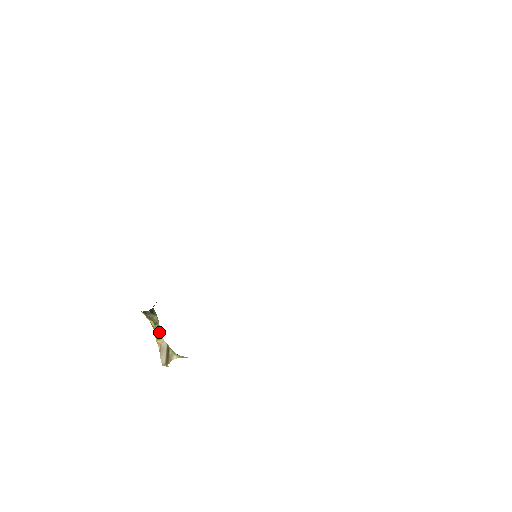
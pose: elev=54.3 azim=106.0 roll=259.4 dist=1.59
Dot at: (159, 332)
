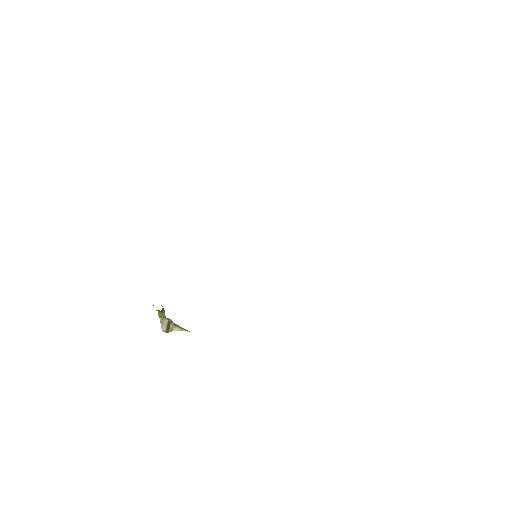
Dot at: (163, 315)
